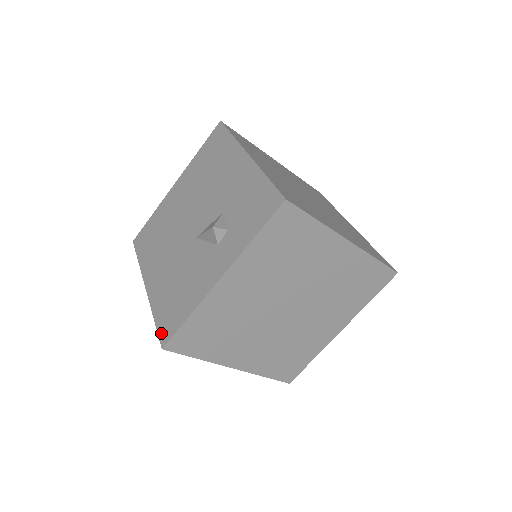
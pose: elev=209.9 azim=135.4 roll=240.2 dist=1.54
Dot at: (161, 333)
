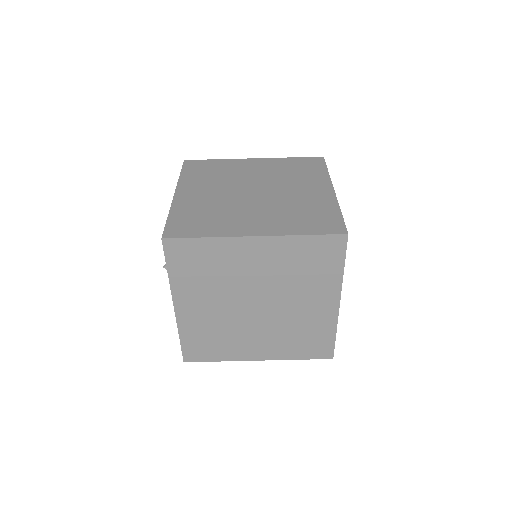
Dot at: occluded
